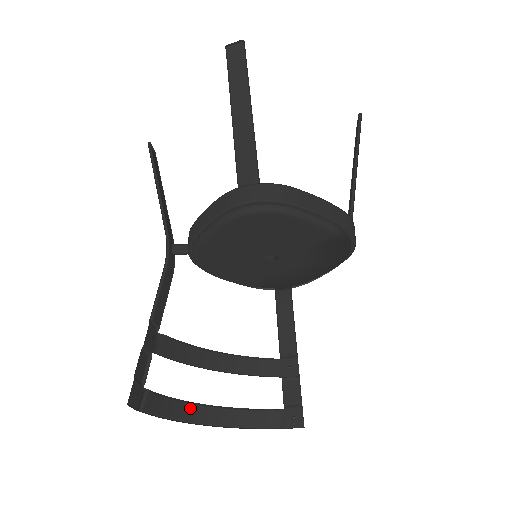
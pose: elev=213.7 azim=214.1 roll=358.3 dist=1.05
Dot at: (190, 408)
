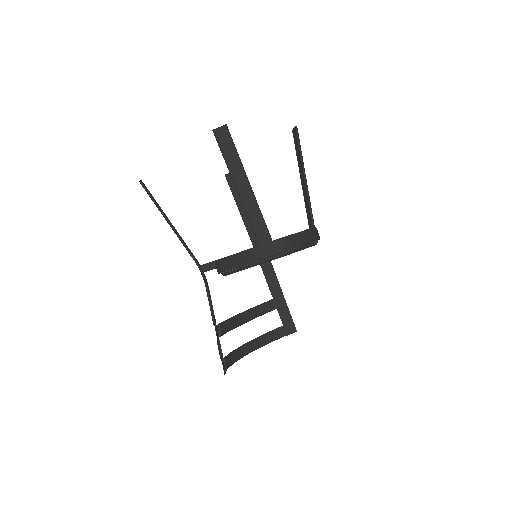
Dot at: (239, 351)
